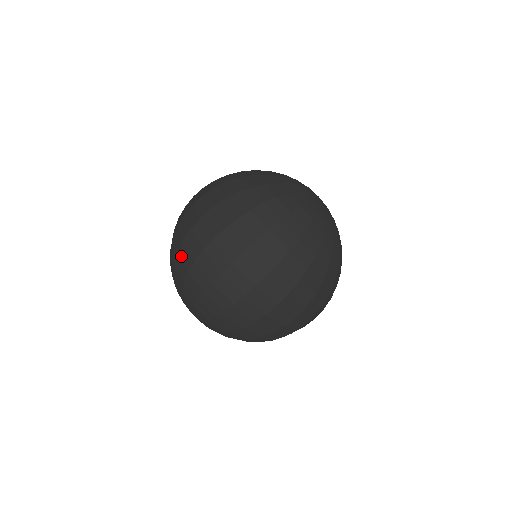
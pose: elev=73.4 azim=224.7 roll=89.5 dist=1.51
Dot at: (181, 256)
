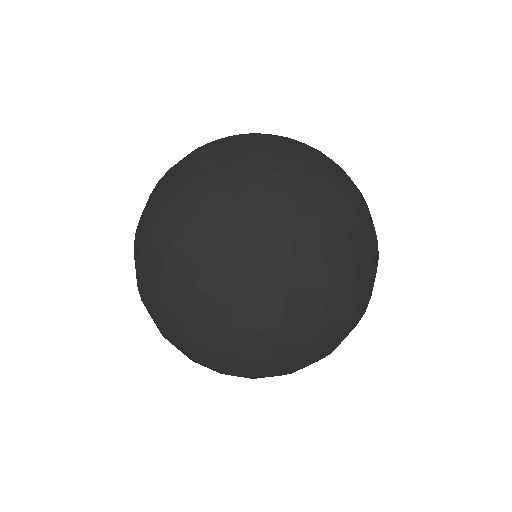
Dot at: (169, 341)
